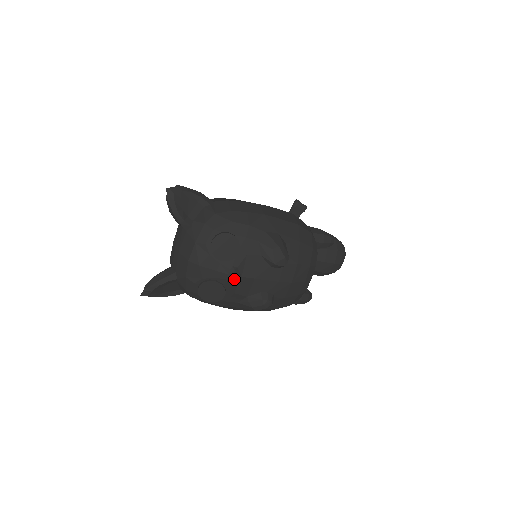
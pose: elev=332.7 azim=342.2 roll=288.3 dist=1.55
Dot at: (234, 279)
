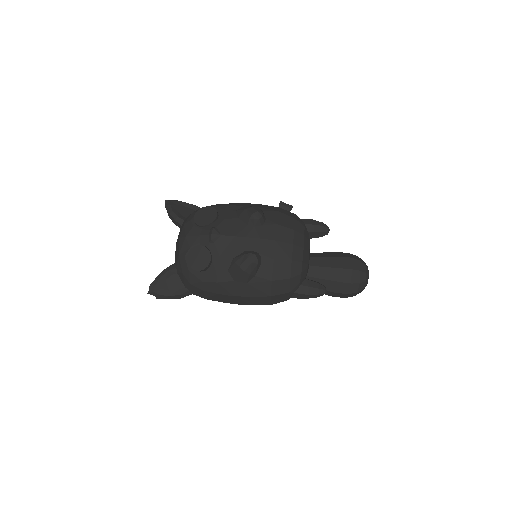
Dot at: (214, 237)
